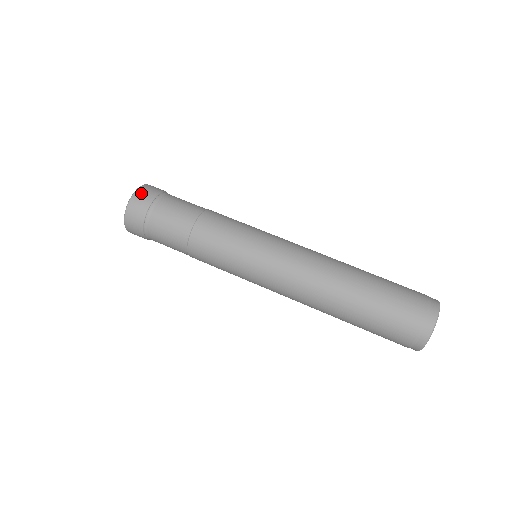
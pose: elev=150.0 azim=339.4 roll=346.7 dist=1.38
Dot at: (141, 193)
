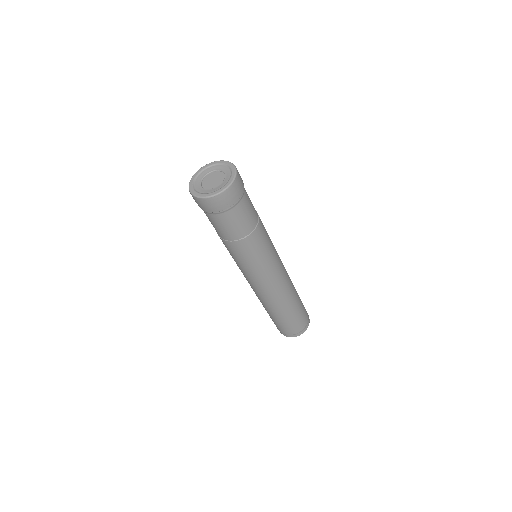
Dot at: (233, 190)
